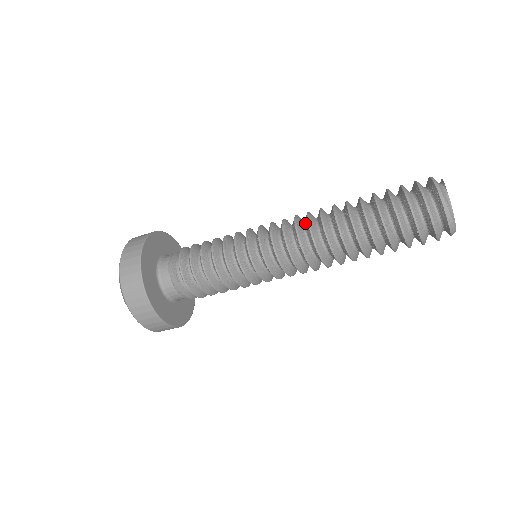
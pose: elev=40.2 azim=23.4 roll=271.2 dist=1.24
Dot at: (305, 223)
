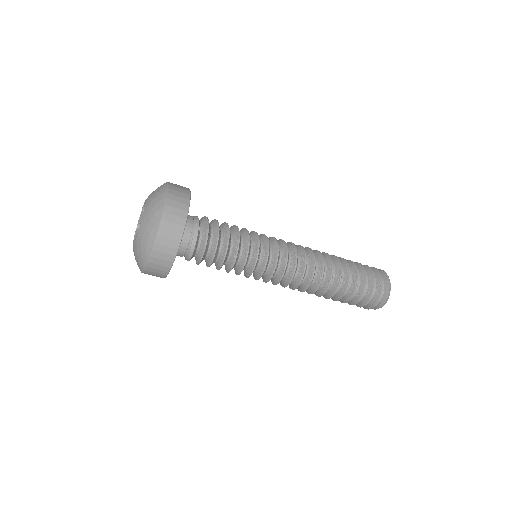
Dot at: occluded
